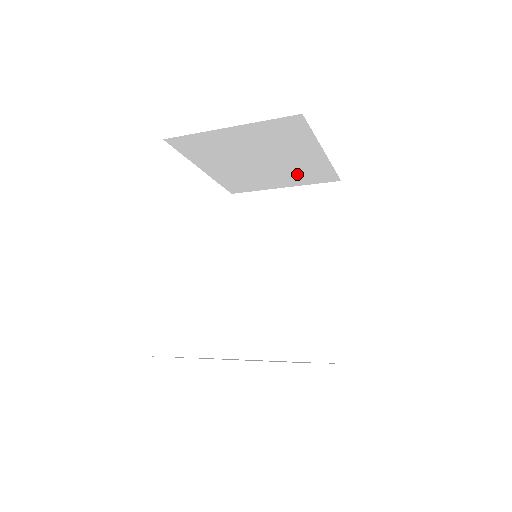
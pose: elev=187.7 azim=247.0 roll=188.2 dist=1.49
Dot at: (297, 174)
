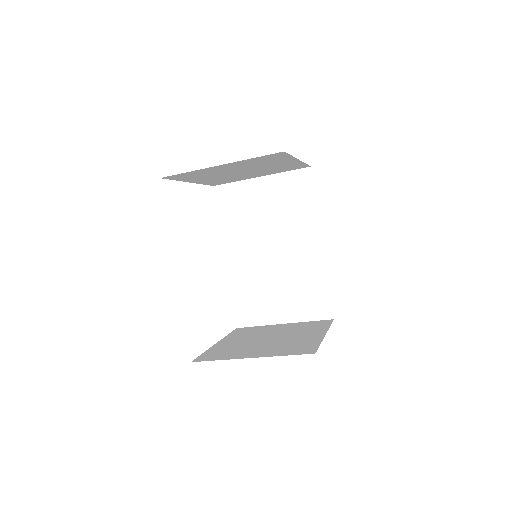
Dot at: (274, 170)
